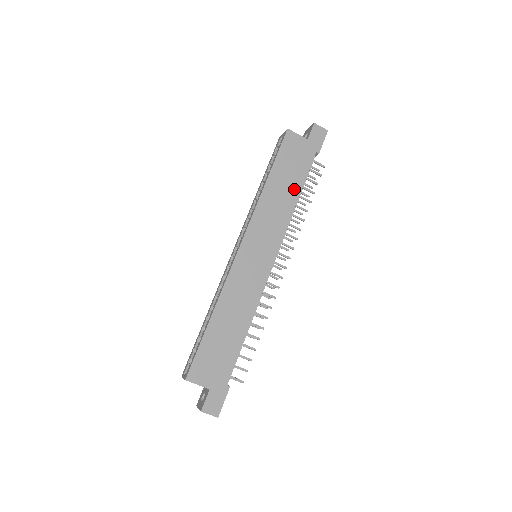
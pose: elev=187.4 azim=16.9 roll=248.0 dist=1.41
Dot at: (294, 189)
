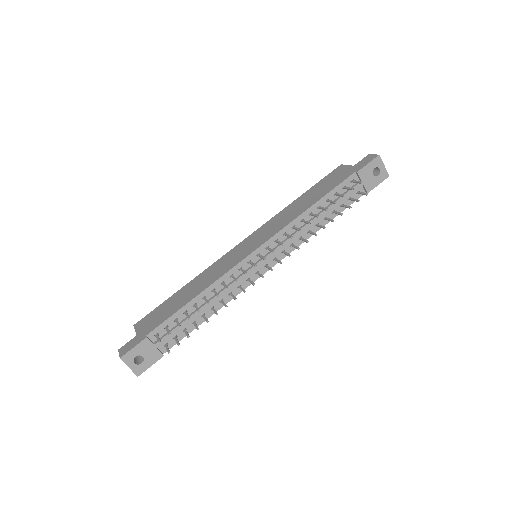
Dot at: (314, 200)
